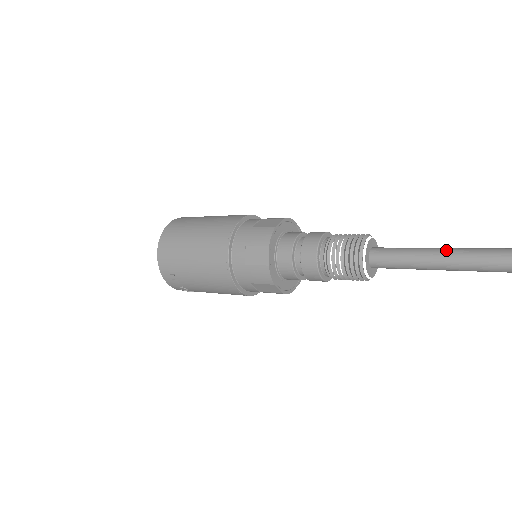
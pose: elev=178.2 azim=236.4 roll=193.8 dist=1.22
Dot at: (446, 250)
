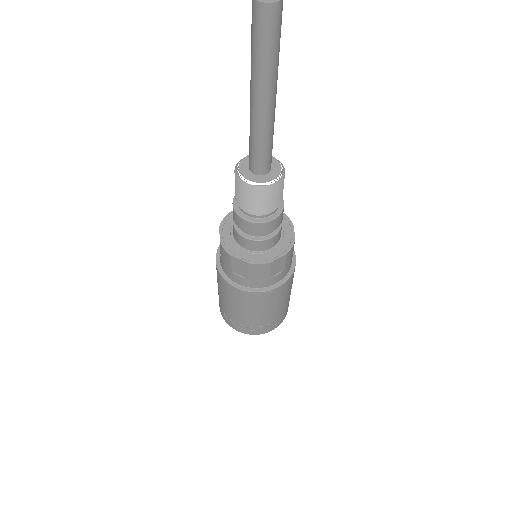
Dot at: occluded
